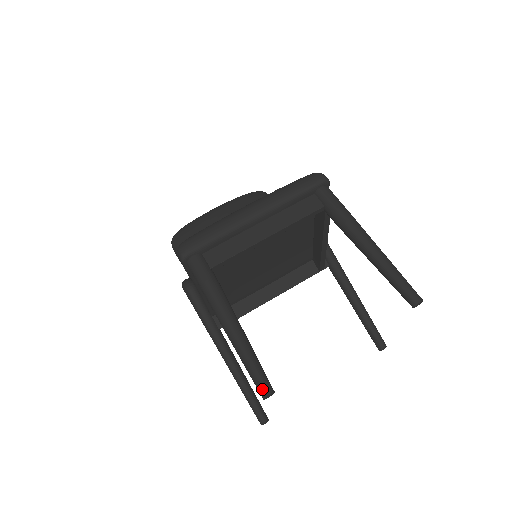
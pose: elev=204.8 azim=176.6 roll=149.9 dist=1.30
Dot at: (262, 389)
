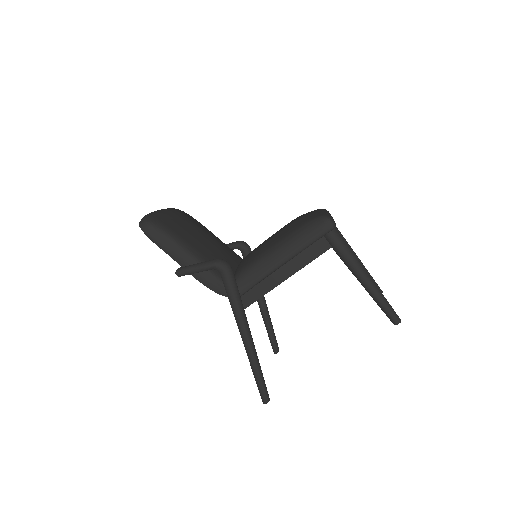
Dot at: (398, 317)
